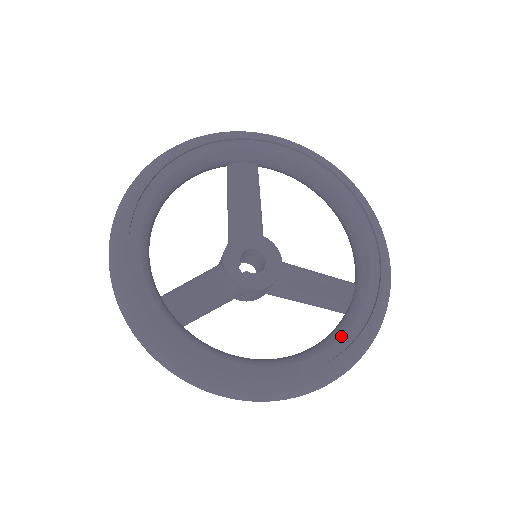
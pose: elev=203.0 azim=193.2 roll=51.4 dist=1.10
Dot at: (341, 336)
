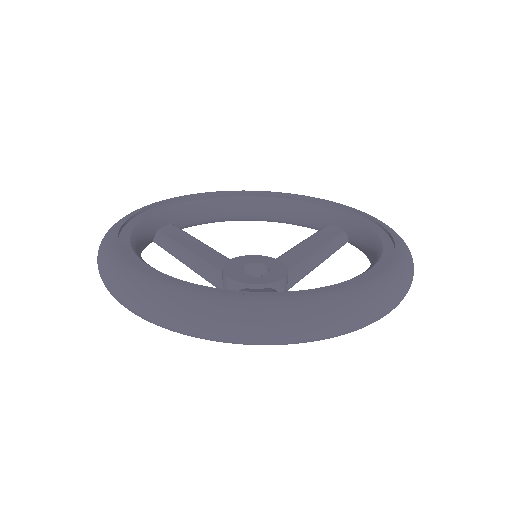
Dot at: (372, 230)
